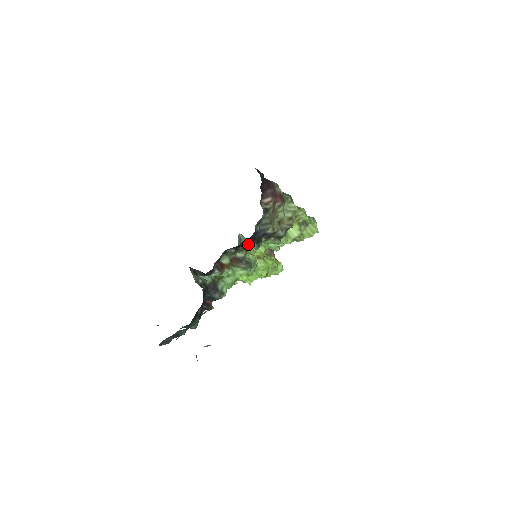
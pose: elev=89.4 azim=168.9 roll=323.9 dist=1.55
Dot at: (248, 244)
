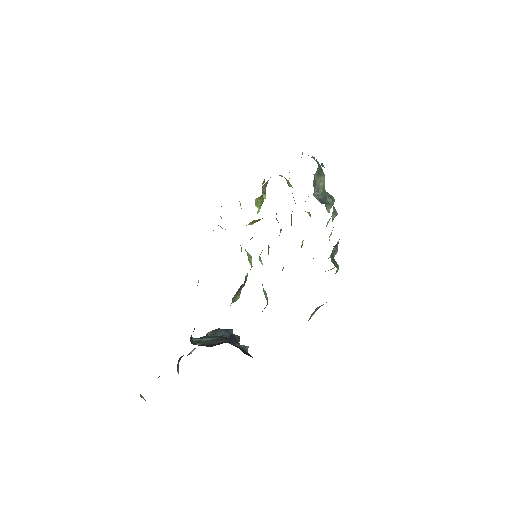
Dot at: occluded
